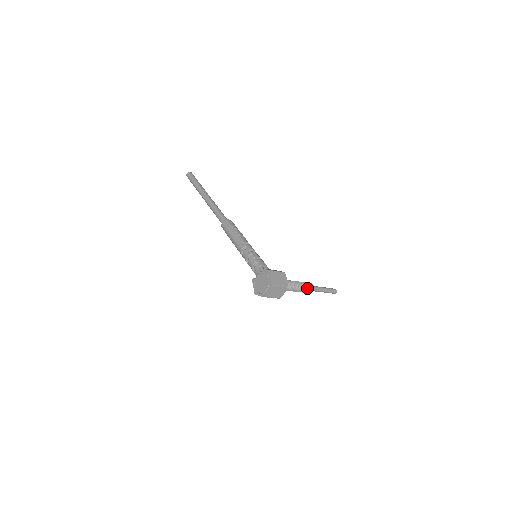
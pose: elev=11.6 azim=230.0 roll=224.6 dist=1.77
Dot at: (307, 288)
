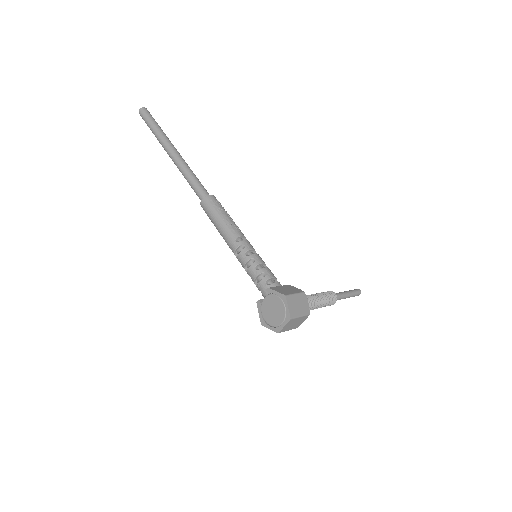
Dot at: (329, 301)
